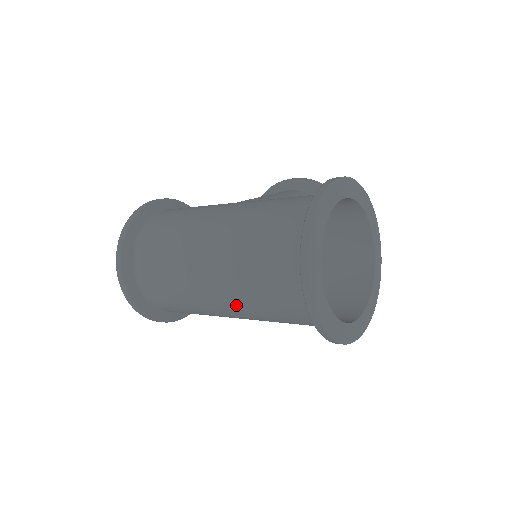
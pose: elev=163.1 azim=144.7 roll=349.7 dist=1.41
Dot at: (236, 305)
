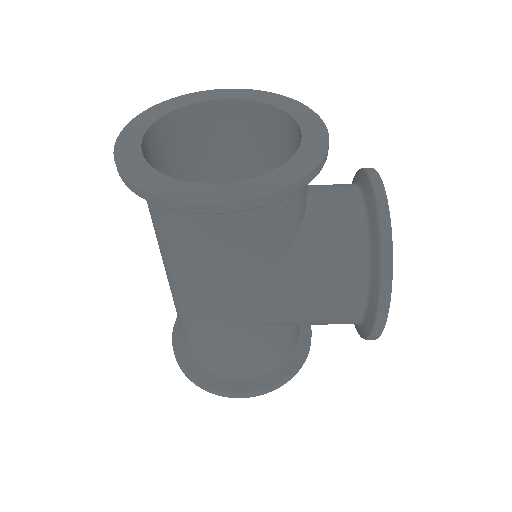
Dot at: (165, 264)
